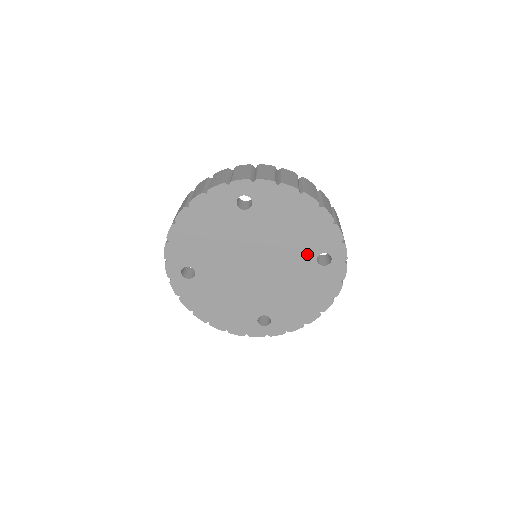
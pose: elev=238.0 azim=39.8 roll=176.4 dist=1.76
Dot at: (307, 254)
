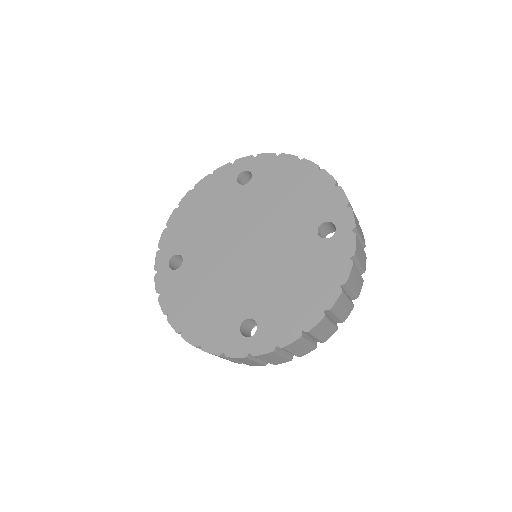
Dot at: (306, 225)
